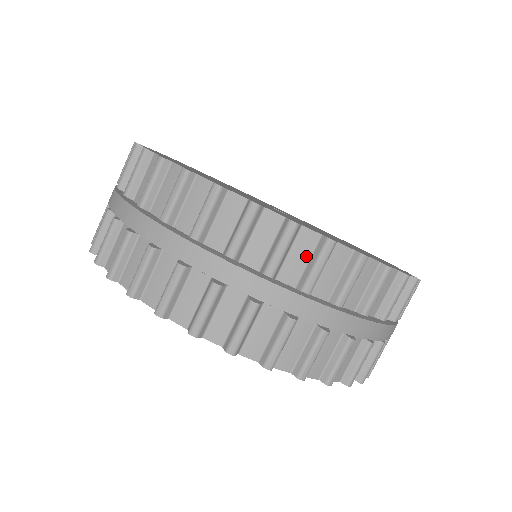
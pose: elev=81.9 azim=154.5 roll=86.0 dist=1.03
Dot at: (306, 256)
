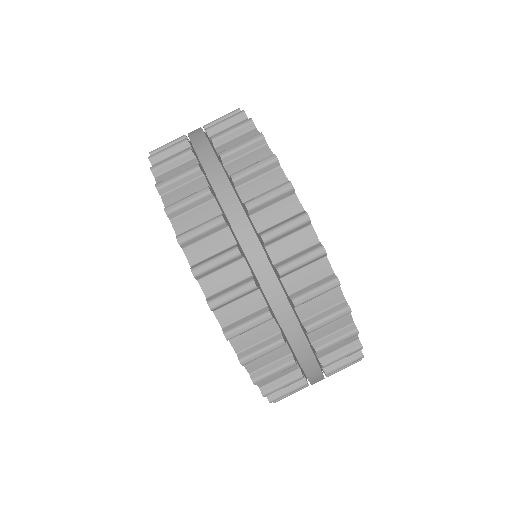
Dot at: (267, 188)
